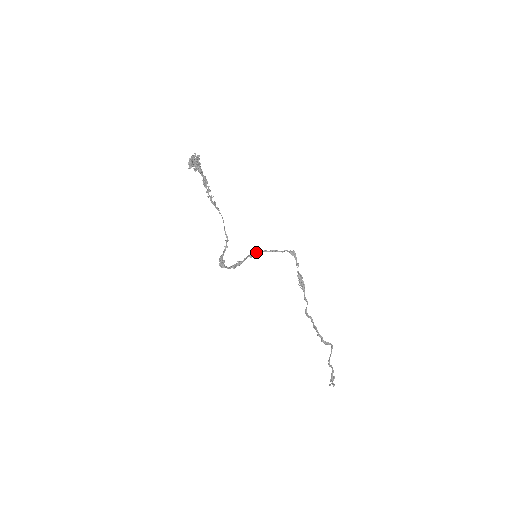
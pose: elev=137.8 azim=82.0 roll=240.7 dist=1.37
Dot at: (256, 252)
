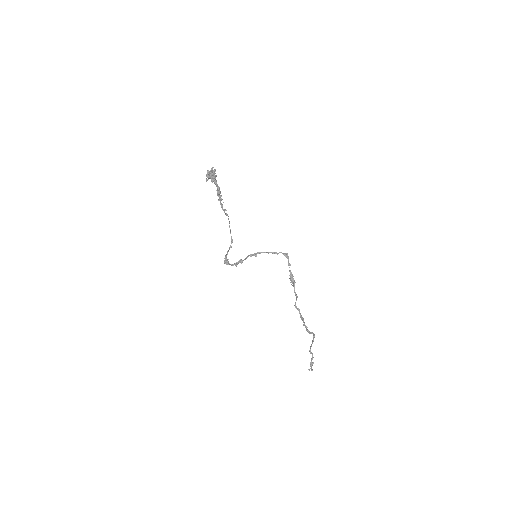
Dot at: (255, 253)
